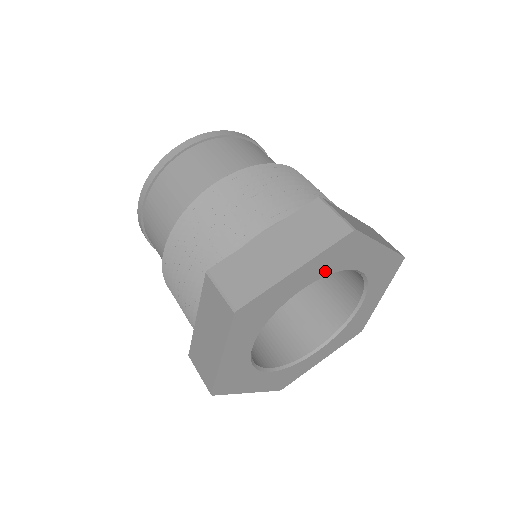
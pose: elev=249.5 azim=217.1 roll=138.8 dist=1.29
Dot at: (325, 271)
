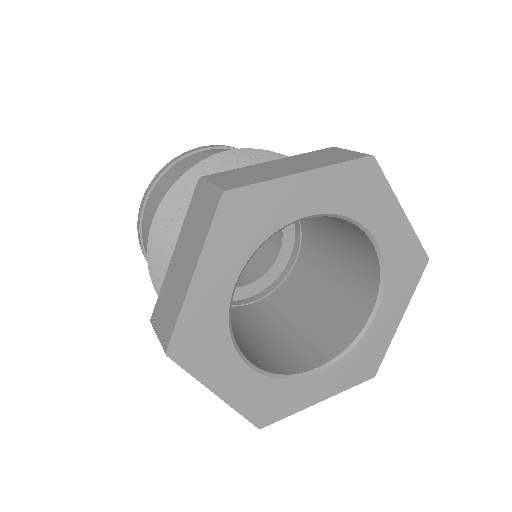
Dot at: (243, 251)
